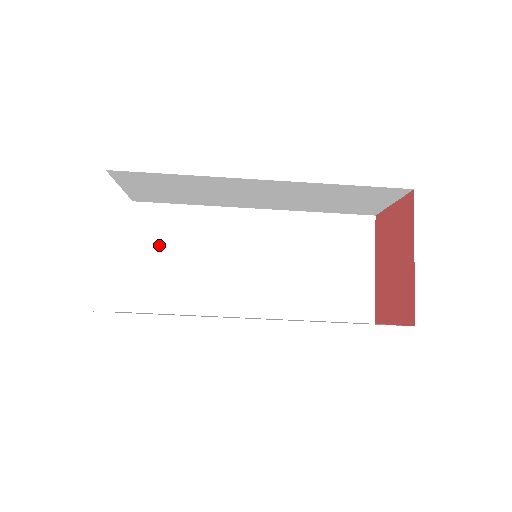
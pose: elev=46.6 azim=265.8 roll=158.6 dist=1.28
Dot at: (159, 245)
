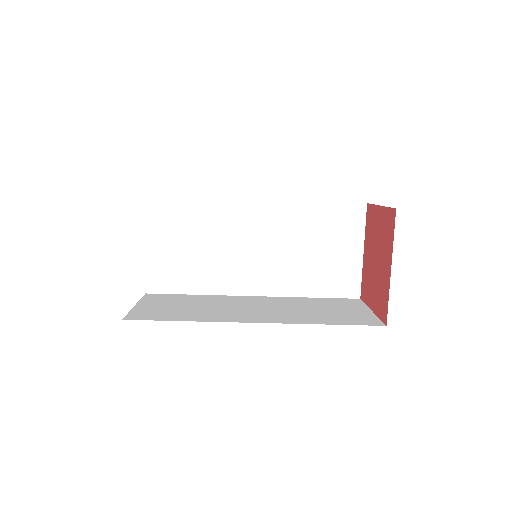
Dot at: (171, 236)
